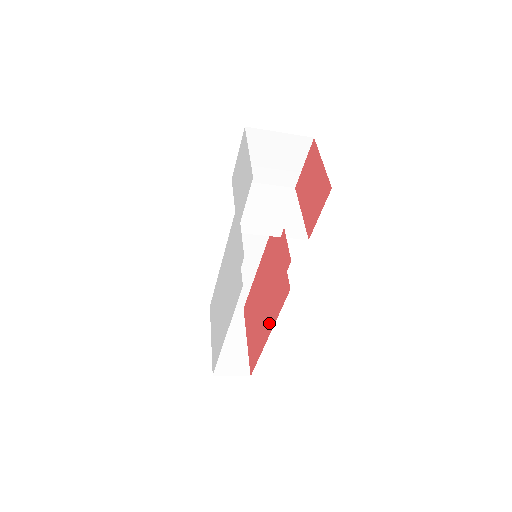
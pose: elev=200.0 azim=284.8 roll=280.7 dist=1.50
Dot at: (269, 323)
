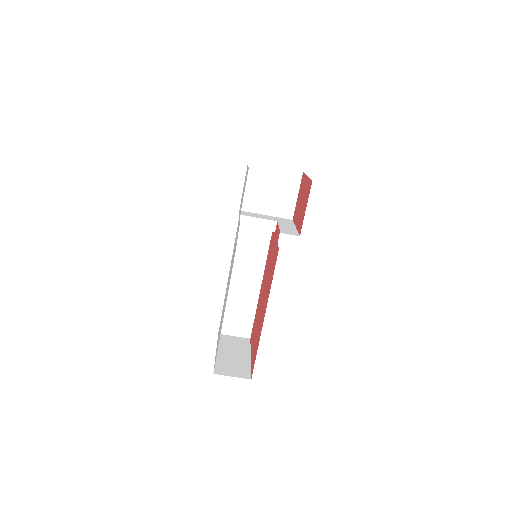
Dot at: (265, 304)
